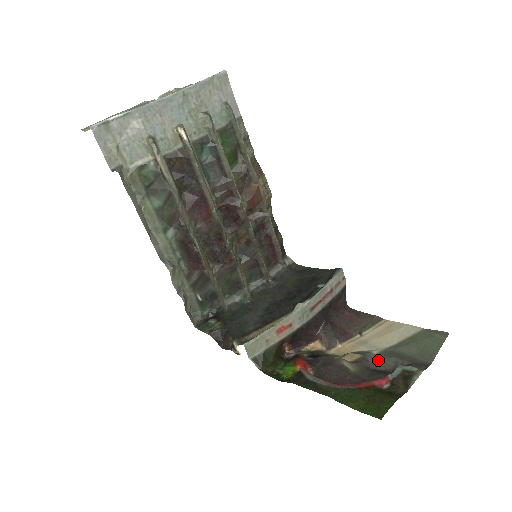
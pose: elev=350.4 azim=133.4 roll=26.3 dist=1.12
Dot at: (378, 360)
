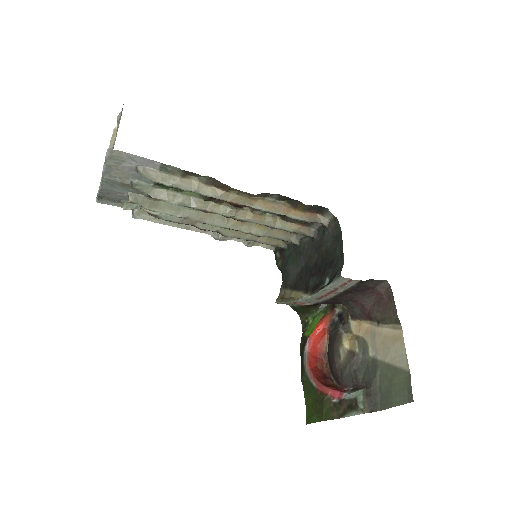
Dot at: (366, 364)
